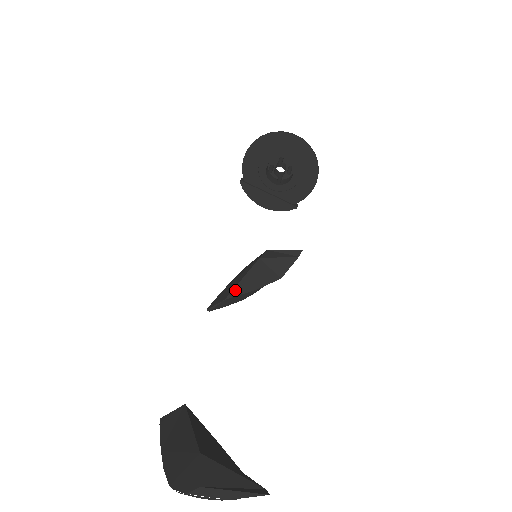
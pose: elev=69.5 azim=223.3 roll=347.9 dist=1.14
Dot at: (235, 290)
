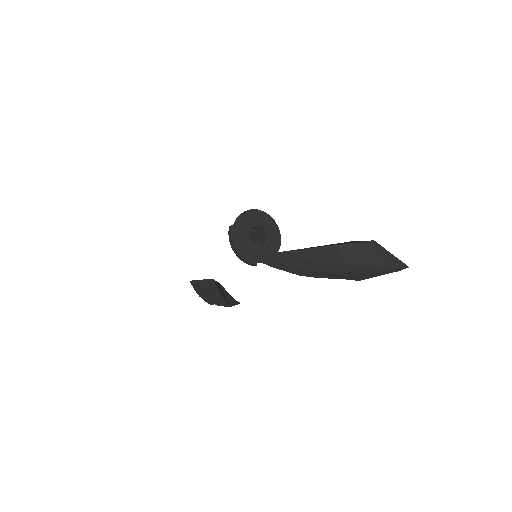
Dot at: (215, 281)
